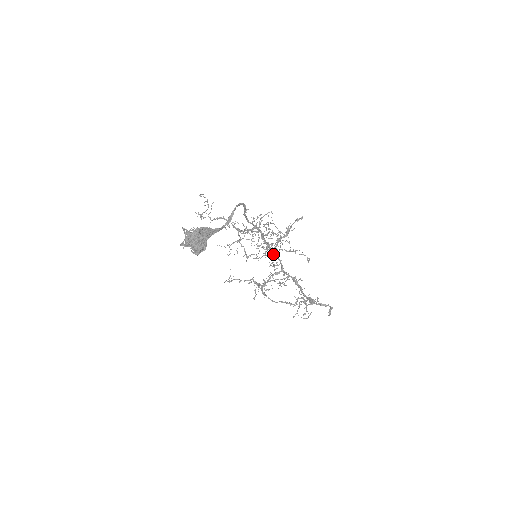
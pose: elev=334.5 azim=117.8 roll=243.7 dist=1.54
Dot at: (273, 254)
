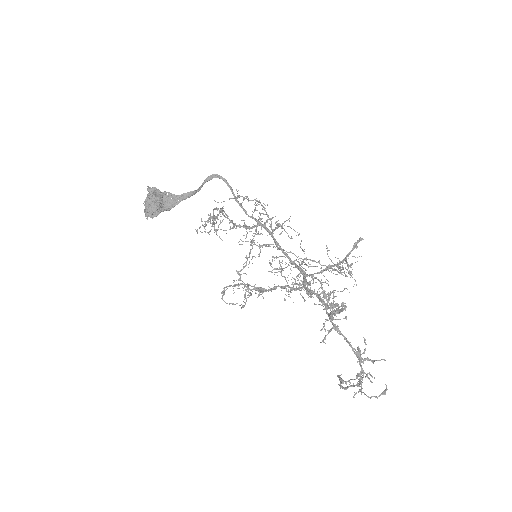
Dot at: (291, 264)
